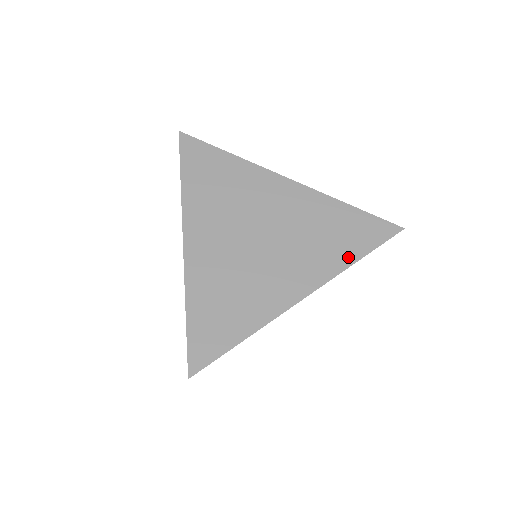
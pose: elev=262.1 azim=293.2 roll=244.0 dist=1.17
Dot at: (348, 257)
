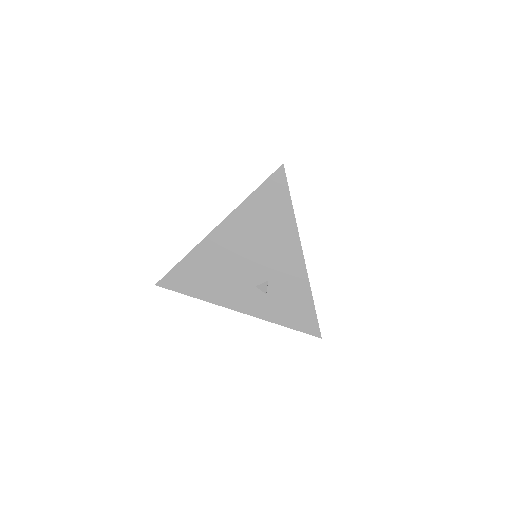
Dot at: occluded
